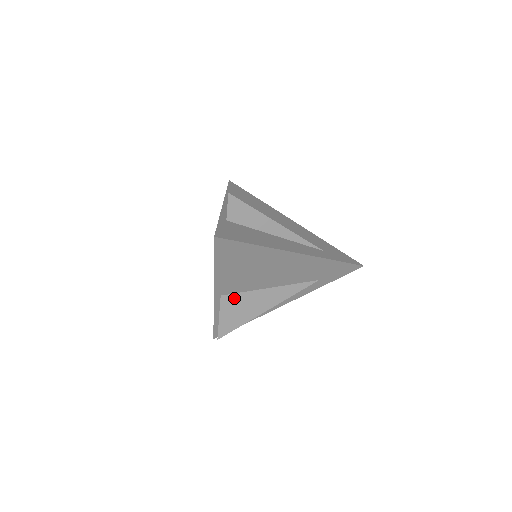
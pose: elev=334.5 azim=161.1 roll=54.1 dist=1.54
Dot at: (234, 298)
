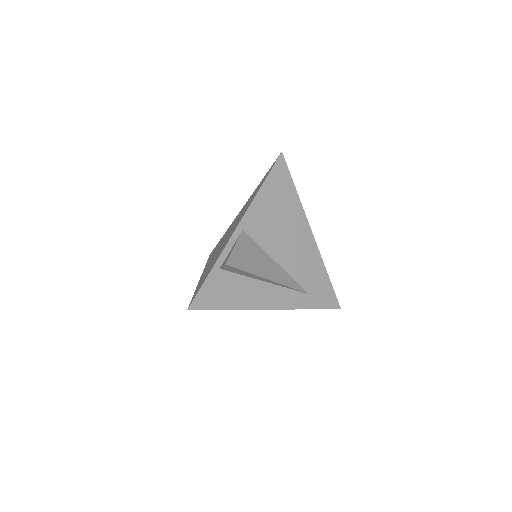
Dot at: (250, 243)
